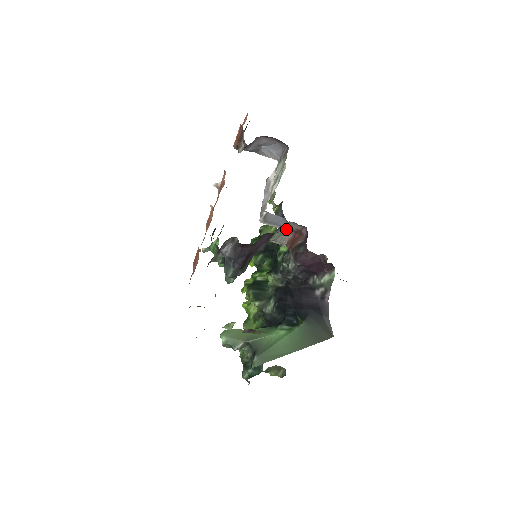
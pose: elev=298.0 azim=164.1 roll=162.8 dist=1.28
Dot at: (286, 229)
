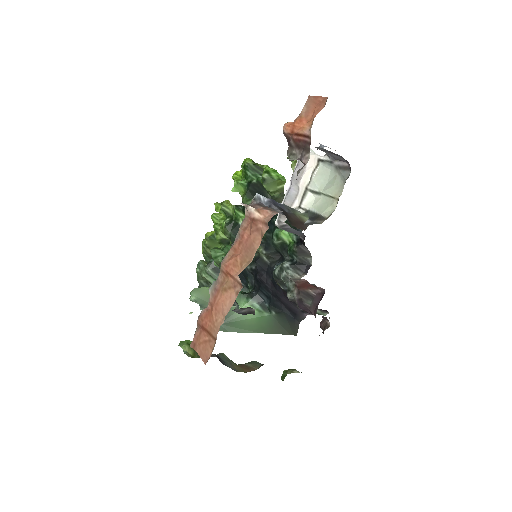
Dot at: occluded
